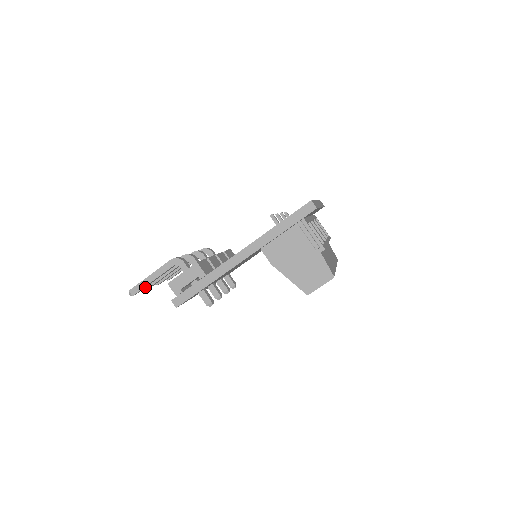
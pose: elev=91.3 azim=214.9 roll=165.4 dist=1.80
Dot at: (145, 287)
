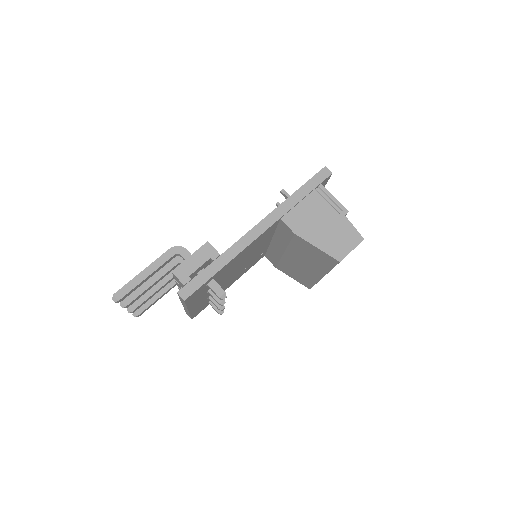
Dot at: (133, 290)
